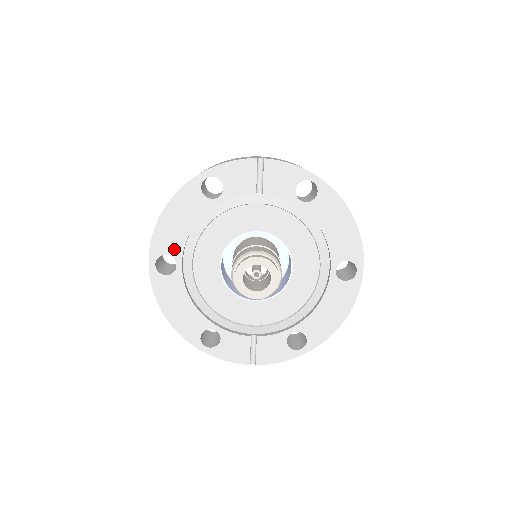
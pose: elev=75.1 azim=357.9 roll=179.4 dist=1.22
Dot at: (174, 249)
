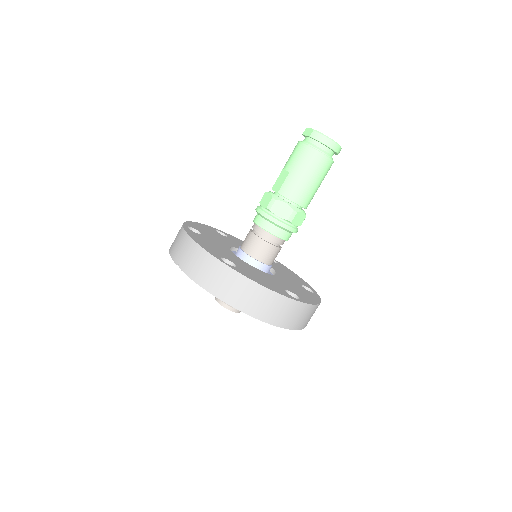
Dot at: occluded
